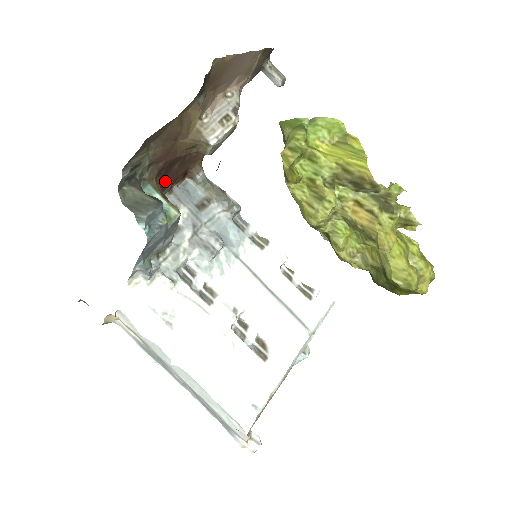
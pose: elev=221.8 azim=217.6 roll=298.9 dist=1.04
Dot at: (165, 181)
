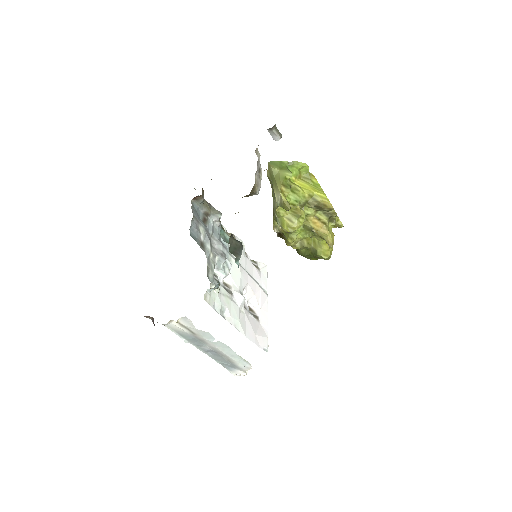
Dot at: occluded
